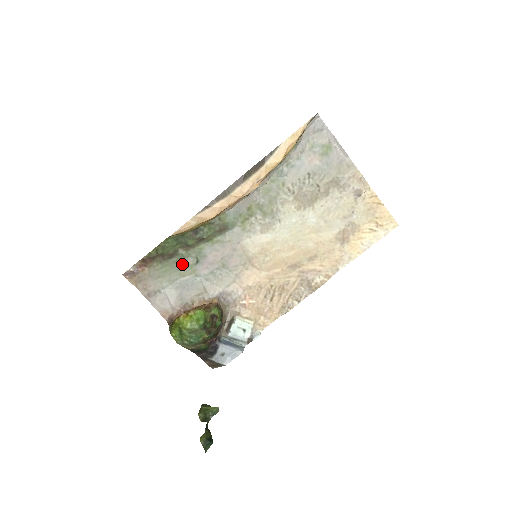
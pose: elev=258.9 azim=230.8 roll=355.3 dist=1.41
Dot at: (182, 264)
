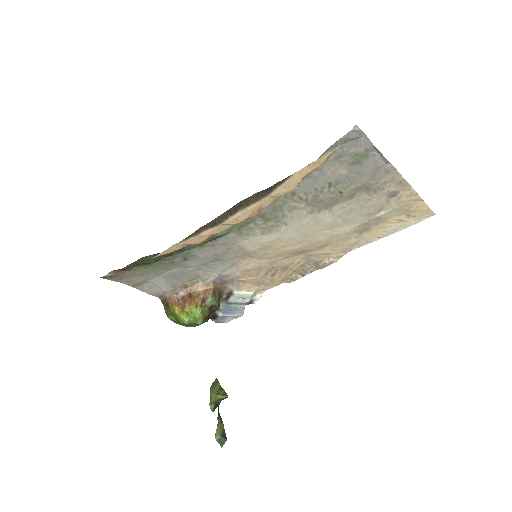
Dot at: (167, 263)
